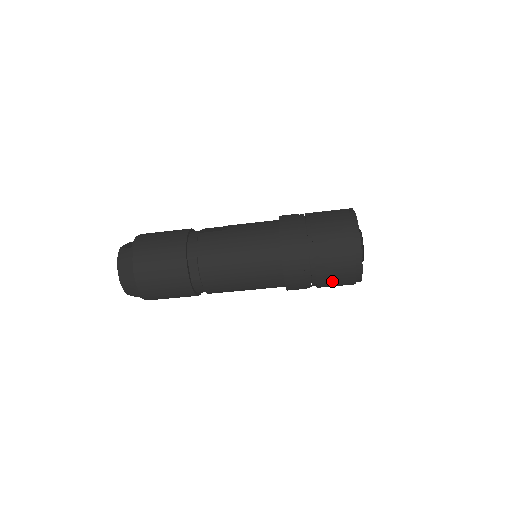
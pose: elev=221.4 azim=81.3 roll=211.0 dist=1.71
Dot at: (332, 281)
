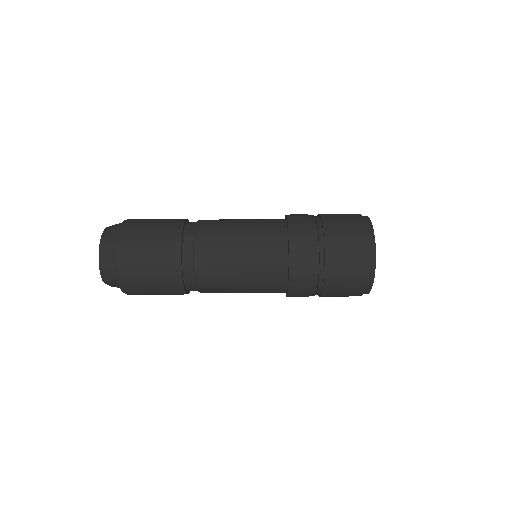
Dot at: (341, 276)
